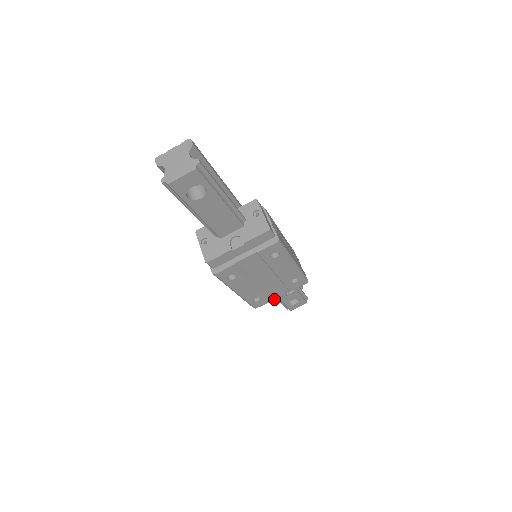
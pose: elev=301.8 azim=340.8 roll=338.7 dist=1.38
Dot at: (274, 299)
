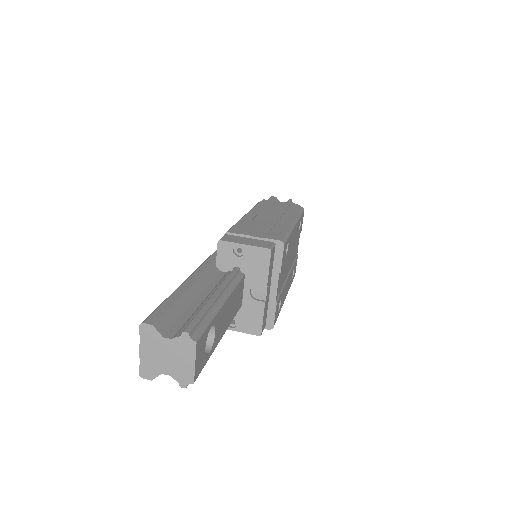
Dot at: occluded
